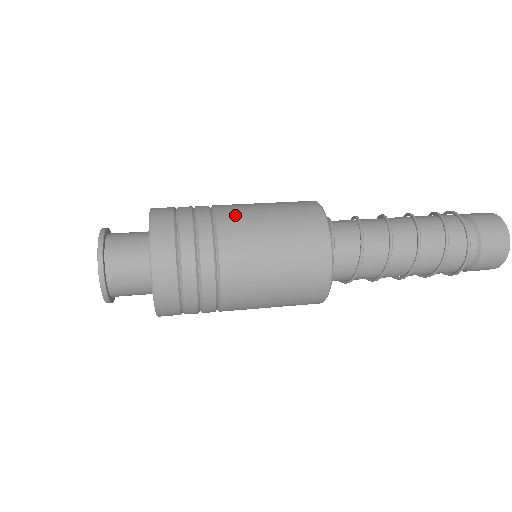
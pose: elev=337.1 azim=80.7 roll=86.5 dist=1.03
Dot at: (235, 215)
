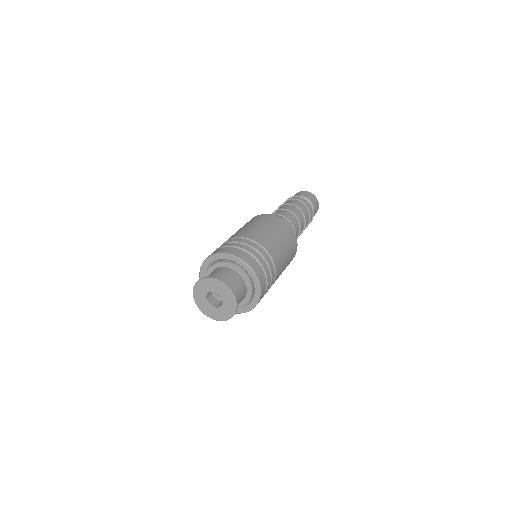
Dot at: (277, 254)
